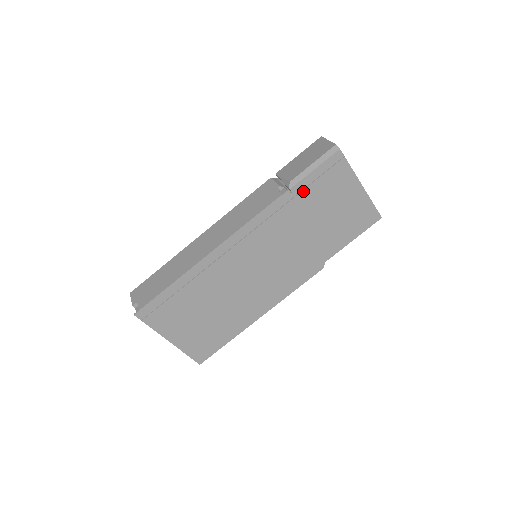
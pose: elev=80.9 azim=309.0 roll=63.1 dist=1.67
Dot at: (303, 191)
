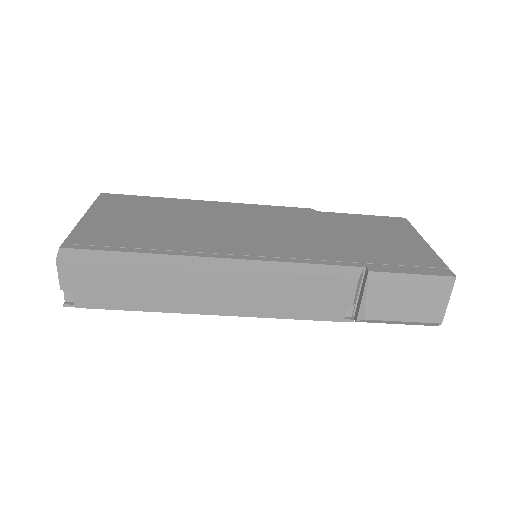
Dot at: occluded
